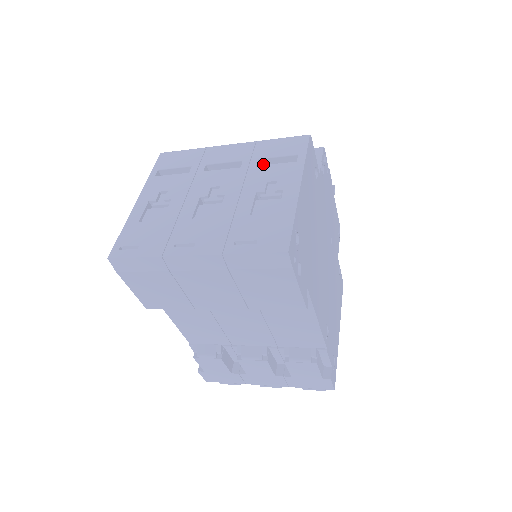
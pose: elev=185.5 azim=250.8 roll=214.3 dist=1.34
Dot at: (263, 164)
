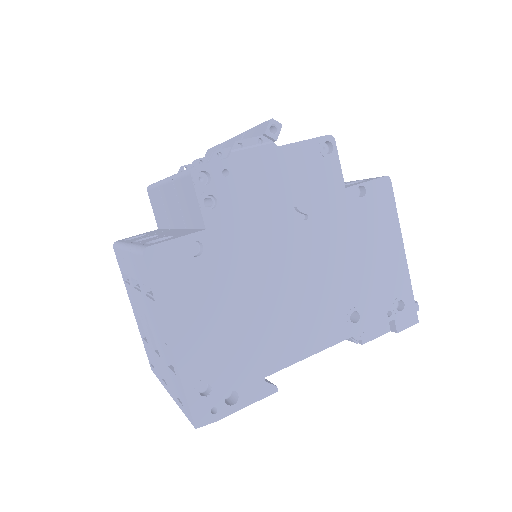
Dot at: occluded
